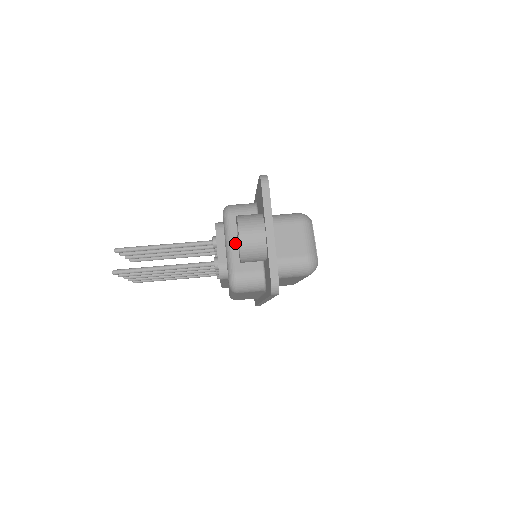
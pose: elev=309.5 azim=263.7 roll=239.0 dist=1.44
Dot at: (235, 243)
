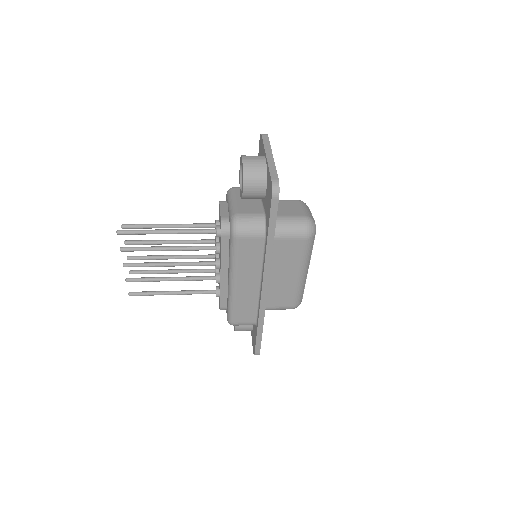
Dot at: (237, 200)
